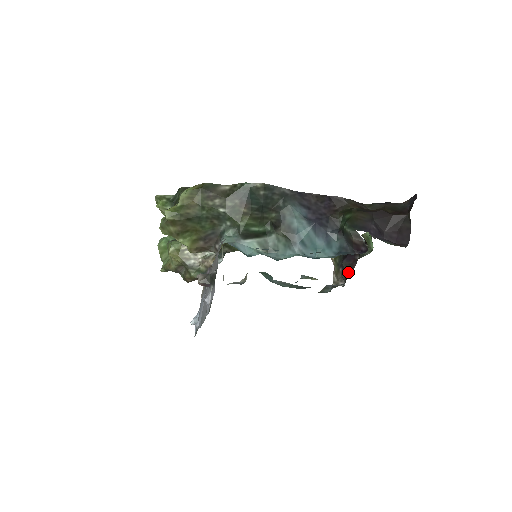
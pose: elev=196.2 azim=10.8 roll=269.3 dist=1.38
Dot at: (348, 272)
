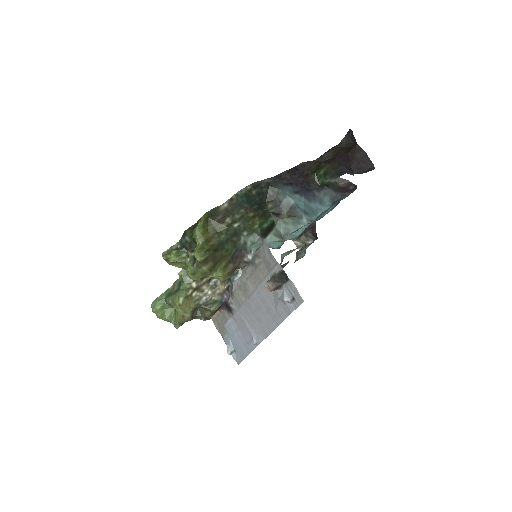
Dot at: (313, 228)
